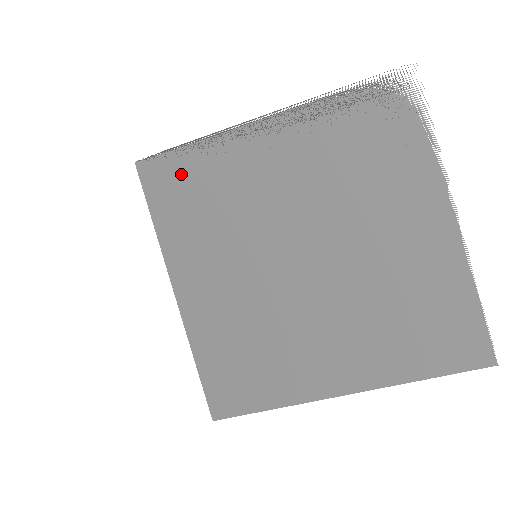
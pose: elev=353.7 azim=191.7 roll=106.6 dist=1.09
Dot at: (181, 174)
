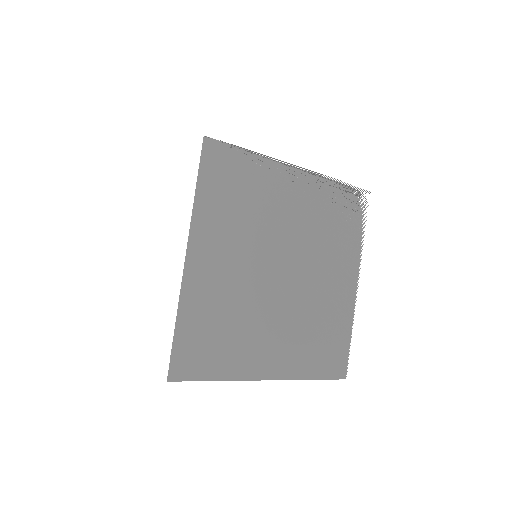
Dot at: (233, 168)
